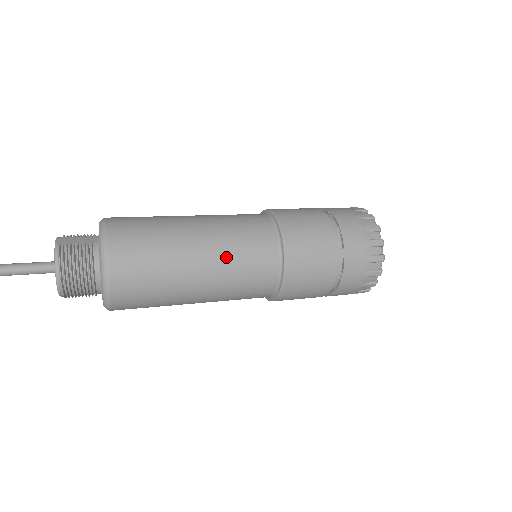
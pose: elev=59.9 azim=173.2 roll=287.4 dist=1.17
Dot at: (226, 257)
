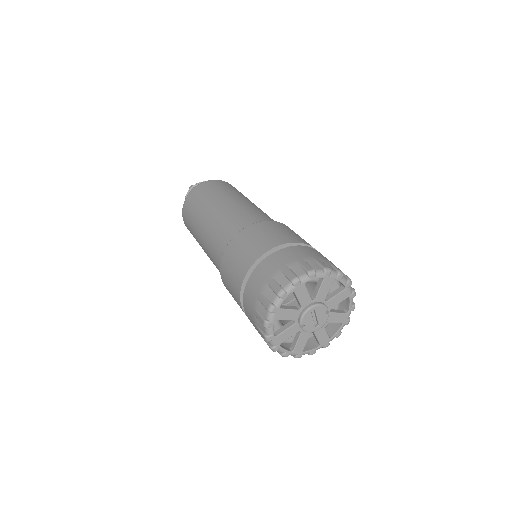
Dot at: (245, 206)
